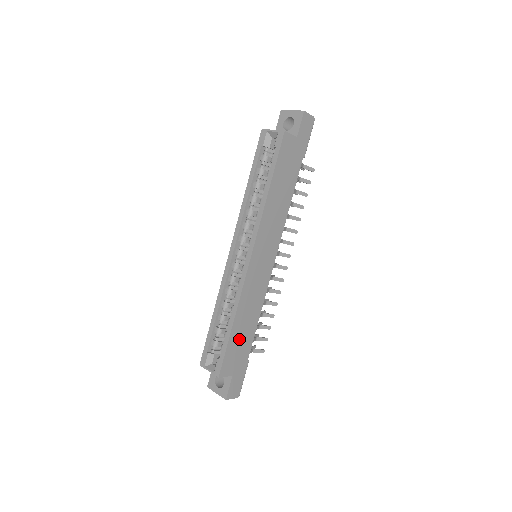
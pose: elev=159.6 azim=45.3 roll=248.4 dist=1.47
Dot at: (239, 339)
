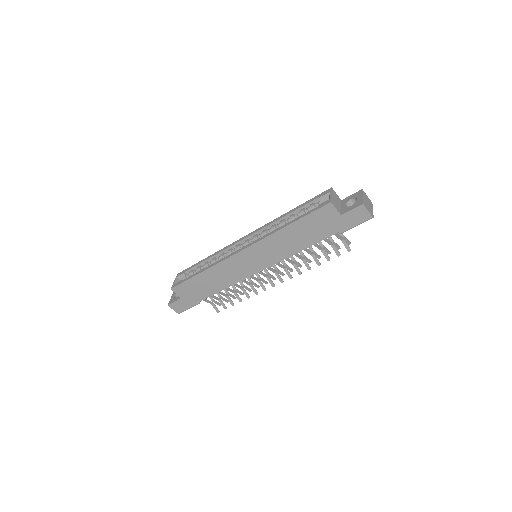
Dot at: (200, 285)
